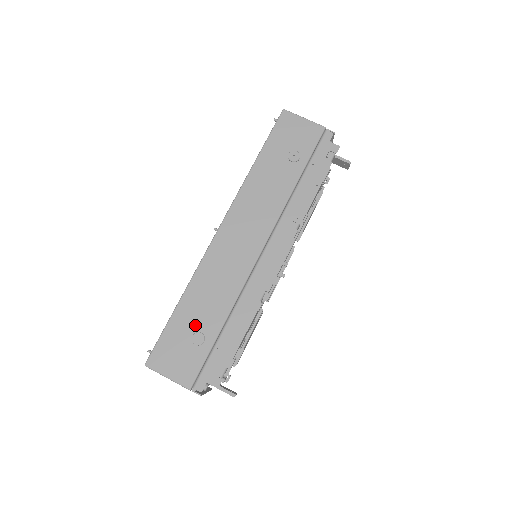
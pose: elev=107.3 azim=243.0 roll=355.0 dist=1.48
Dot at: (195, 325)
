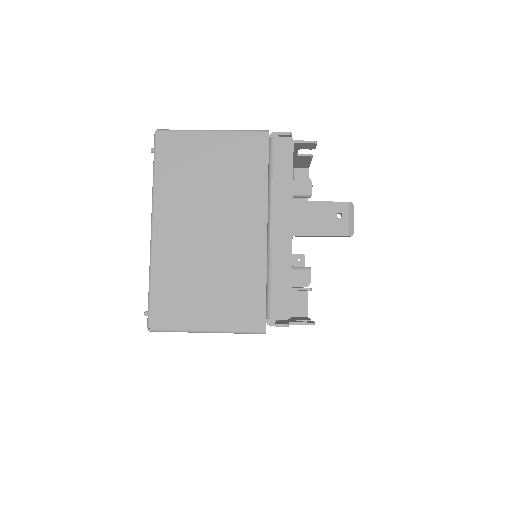
Dot at: occluded
